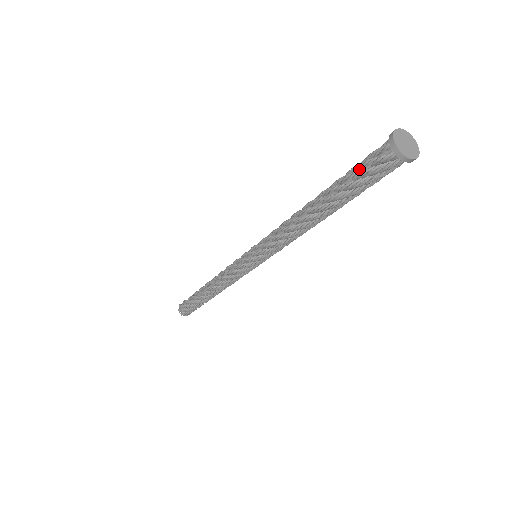
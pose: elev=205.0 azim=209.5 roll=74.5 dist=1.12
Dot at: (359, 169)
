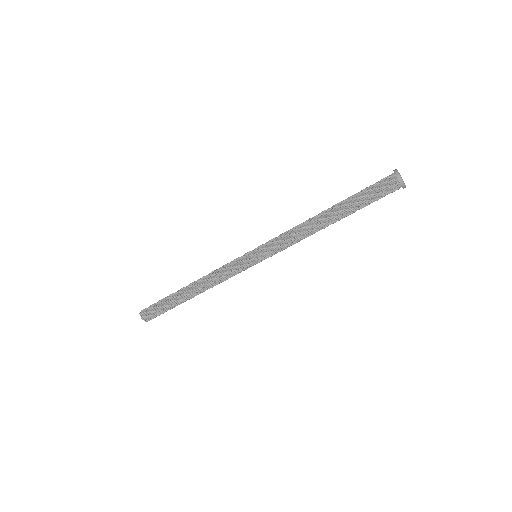
Dot at: (369, 188)
